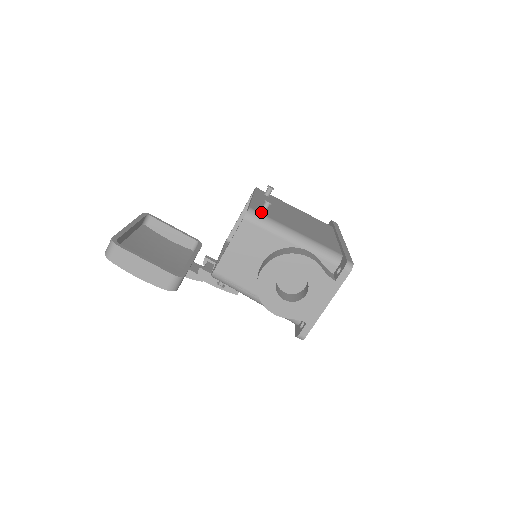
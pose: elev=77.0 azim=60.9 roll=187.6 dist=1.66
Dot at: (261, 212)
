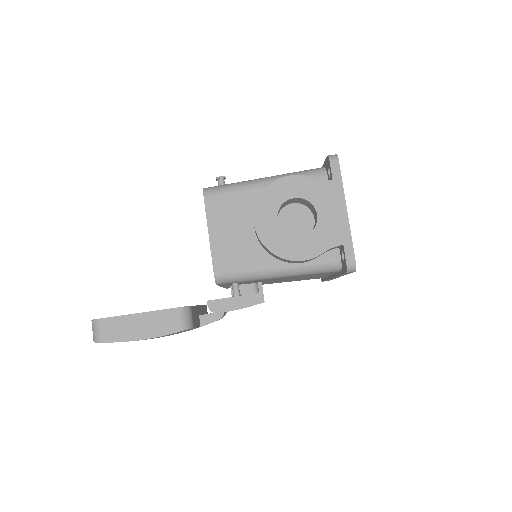
Dot at: occluded
